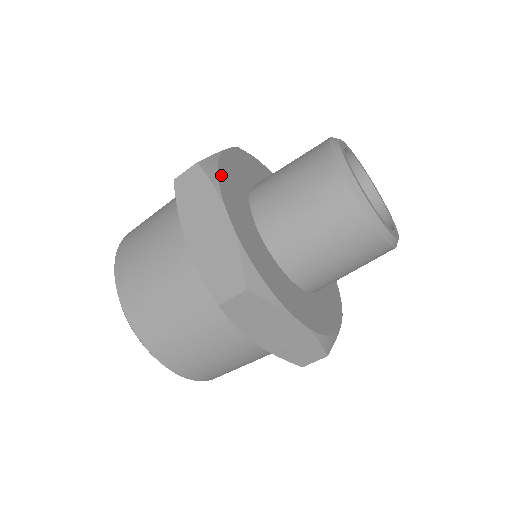
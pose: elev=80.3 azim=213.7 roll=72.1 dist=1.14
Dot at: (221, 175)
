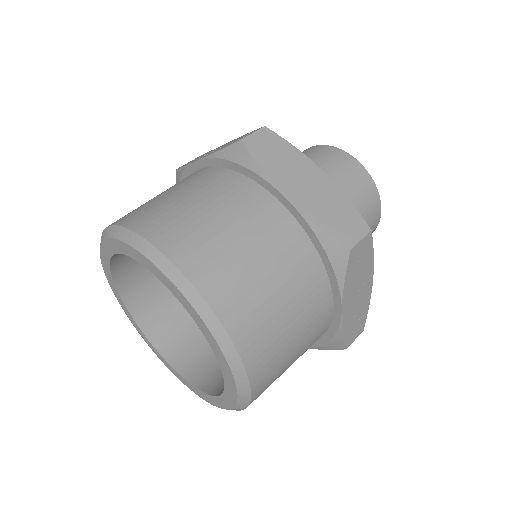
Dot at: occluded
